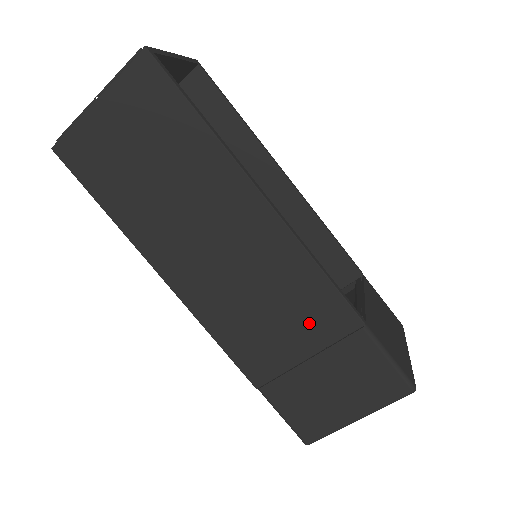
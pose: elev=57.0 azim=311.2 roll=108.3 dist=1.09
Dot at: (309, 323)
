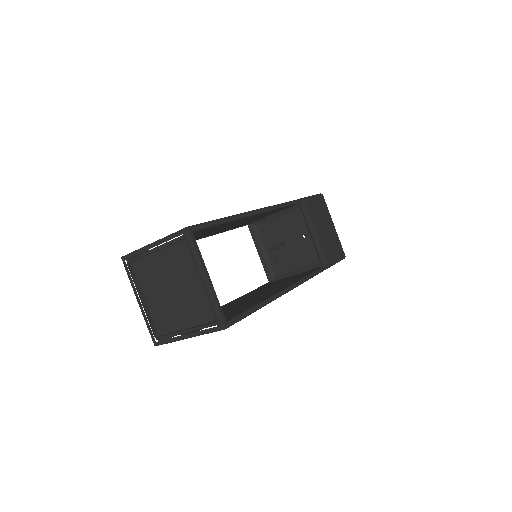
Dot at: occluded
